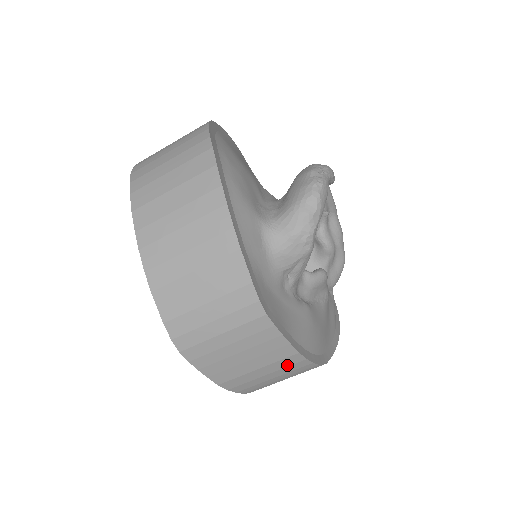
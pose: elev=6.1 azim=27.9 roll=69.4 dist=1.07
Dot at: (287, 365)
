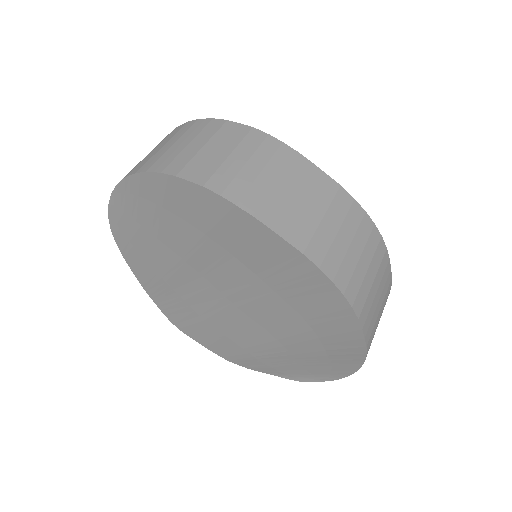
Dot at: (345, 211)
